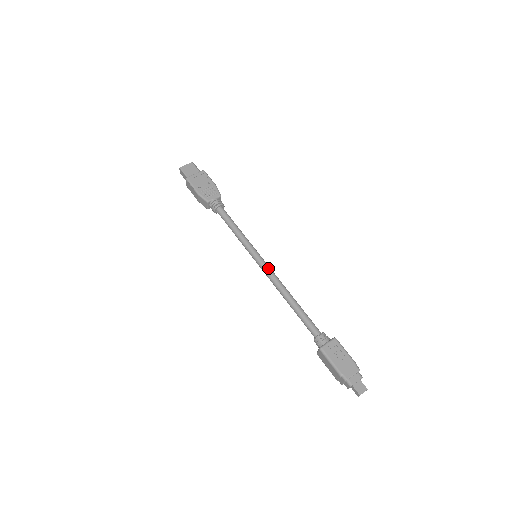
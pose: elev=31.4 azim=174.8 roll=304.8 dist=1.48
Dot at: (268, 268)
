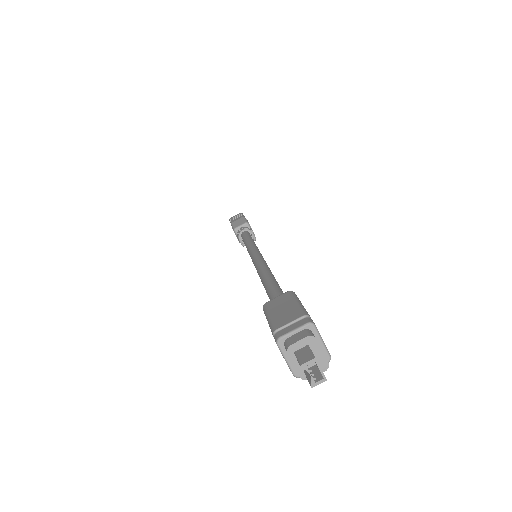
Dot at: (265, 261)
